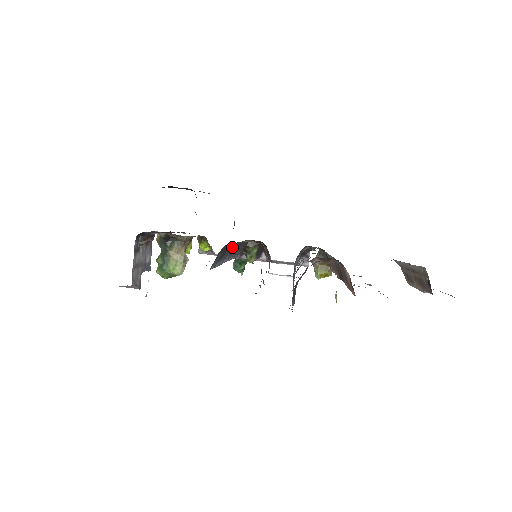
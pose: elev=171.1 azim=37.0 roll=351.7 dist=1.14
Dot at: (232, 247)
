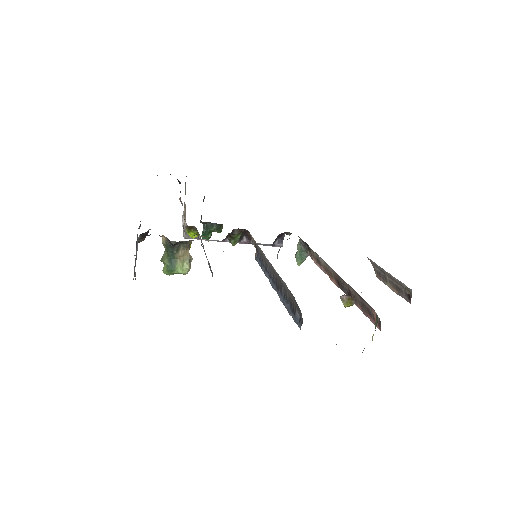
Dot at: occluded
